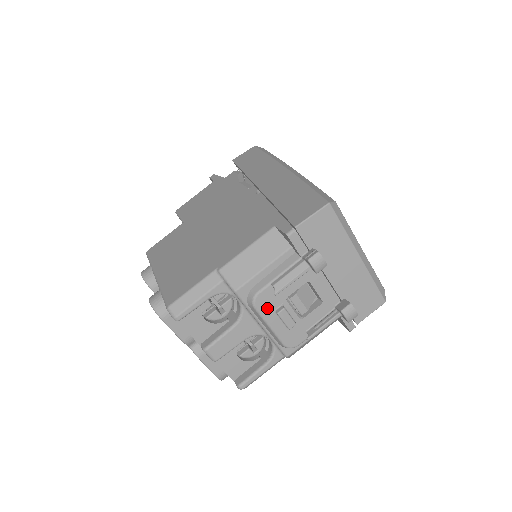
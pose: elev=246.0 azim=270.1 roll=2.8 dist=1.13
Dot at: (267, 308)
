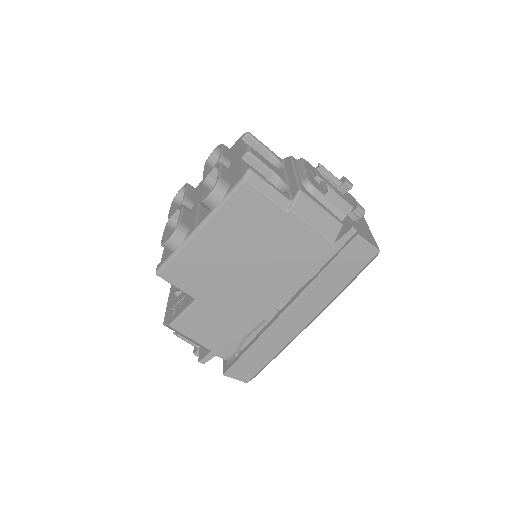
Dot at: (308, 166)
